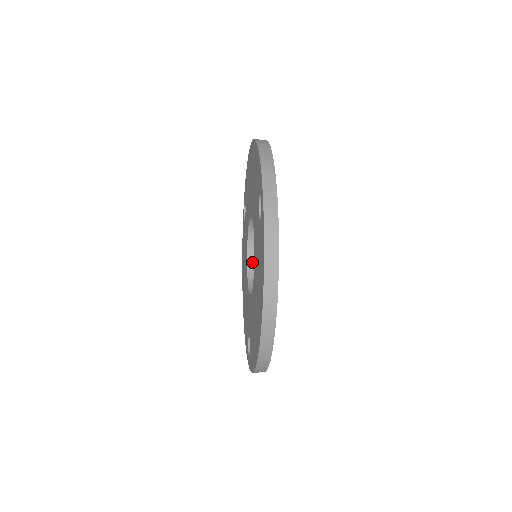
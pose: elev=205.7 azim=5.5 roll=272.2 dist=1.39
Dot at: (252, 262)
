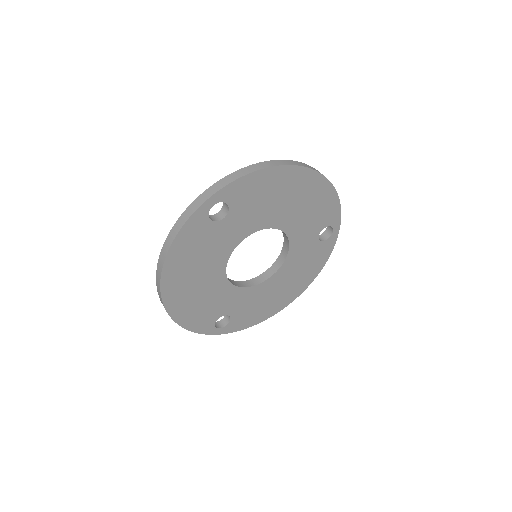
Dot at: (276, 266)
